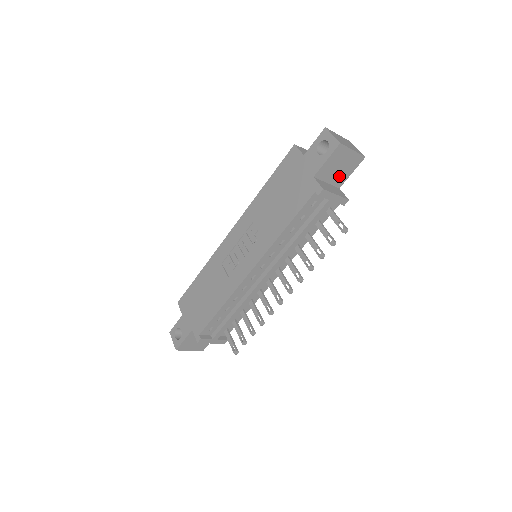
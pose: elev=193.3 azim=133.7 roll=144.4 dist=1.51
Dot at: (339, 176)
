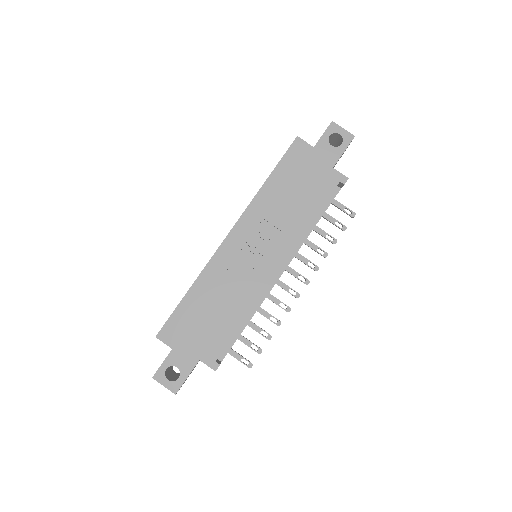
Dot at: occluded
